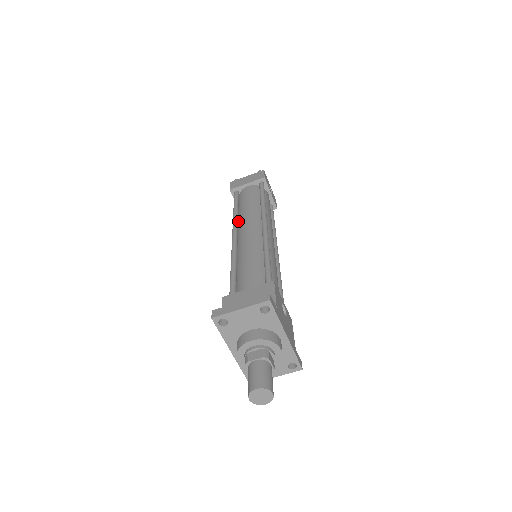
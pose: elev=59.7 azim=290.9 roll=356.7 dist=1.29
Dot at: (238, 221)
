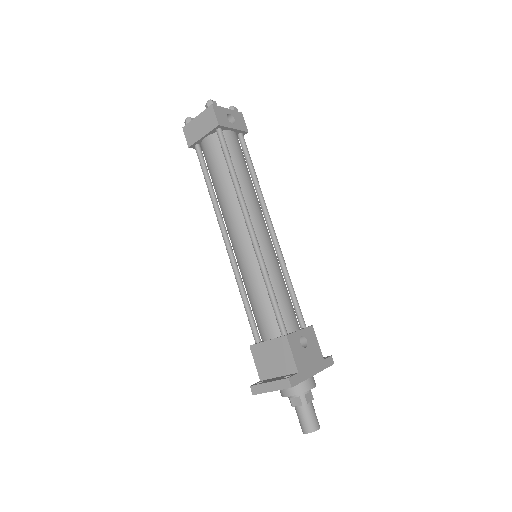
Dot at: occluded
